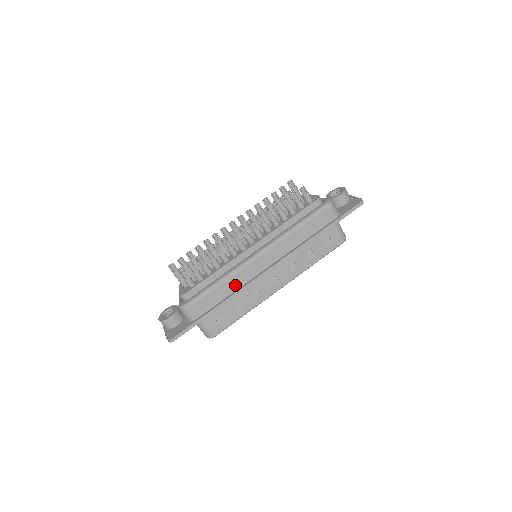
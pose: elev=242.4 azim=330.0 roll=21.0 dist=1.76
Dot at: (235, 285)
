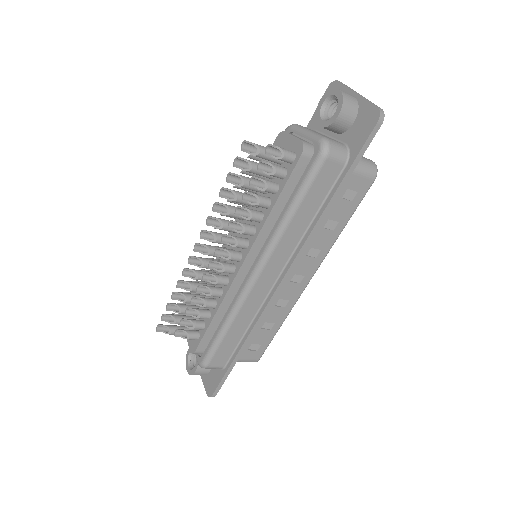
Dot at: (248, 318)
